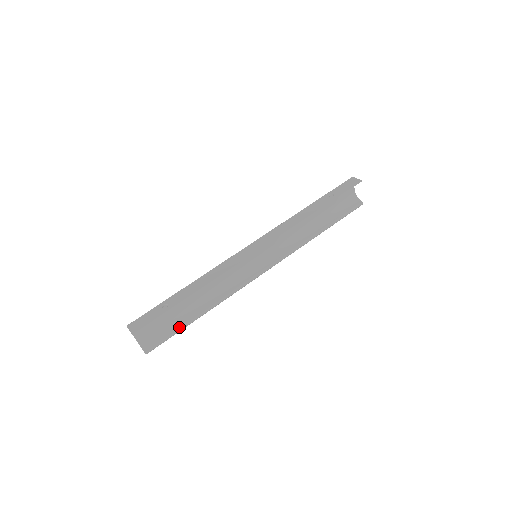
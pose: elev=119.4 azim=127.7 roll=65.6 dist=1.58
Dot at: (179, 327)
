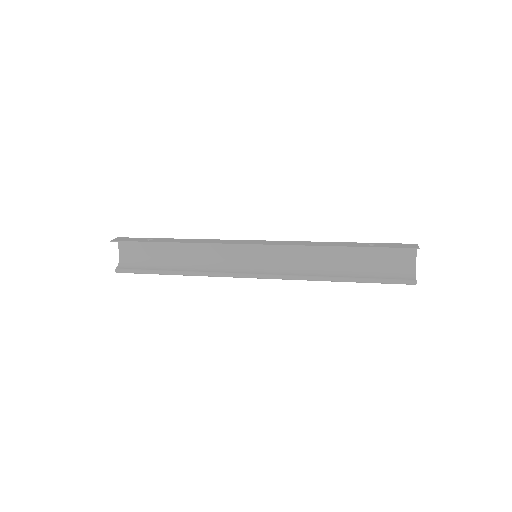
Dot at: (152, 269)
